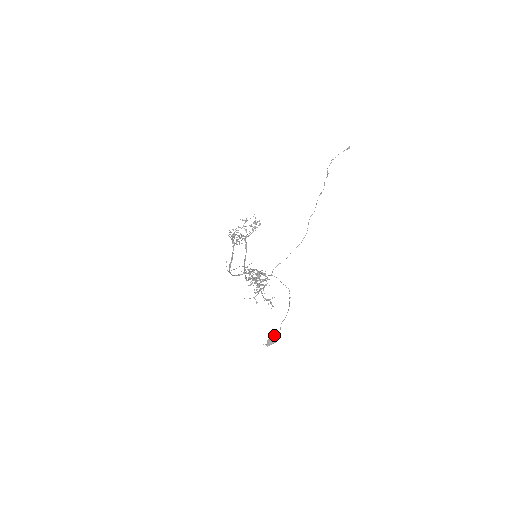
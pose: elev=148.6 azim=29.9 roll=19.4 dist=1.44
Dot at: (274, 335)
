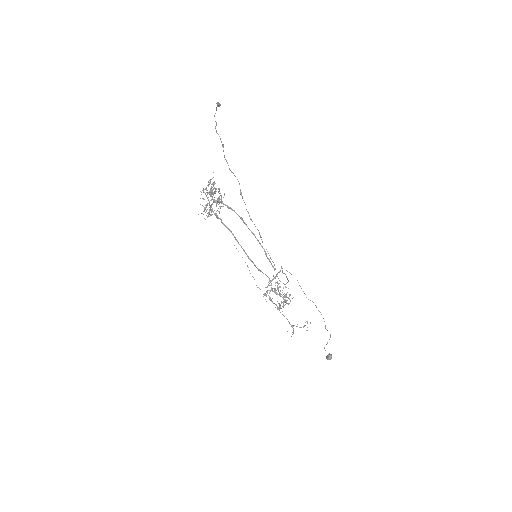
Dot at: (328, 359)
